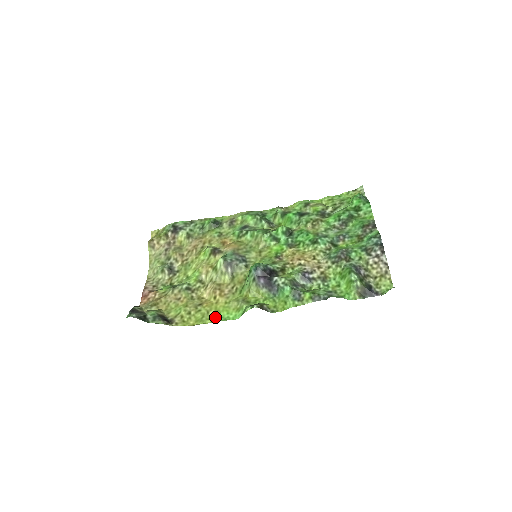
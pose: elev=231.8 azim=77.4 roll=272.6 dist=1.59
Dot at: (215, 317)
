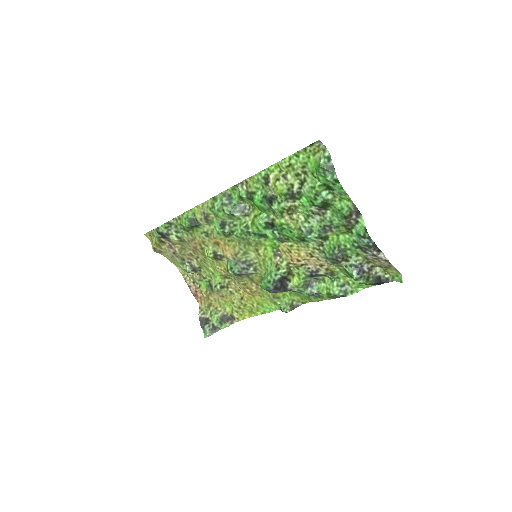
Dot at: (261, 309)
